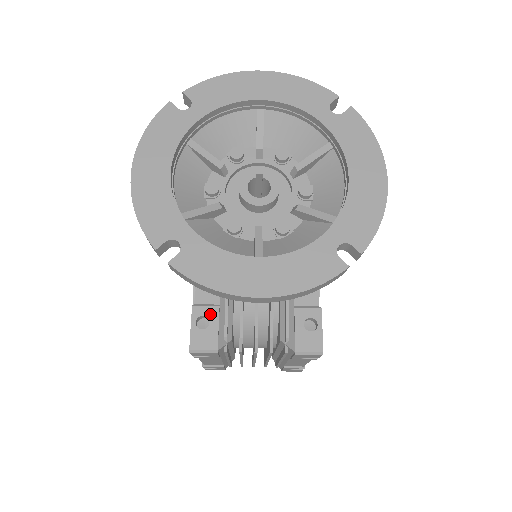
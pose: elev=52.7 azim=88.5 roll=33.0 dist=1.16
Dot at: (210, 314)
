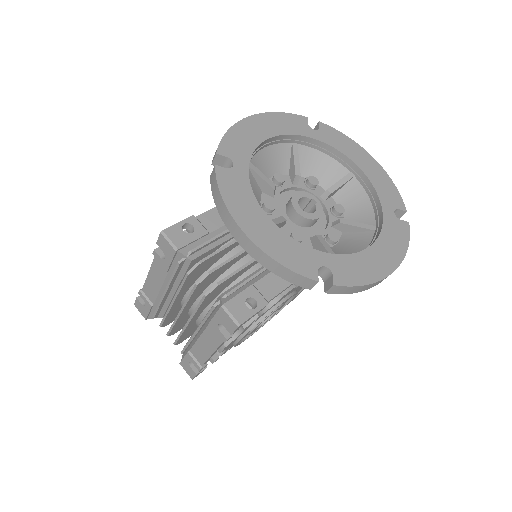
Dot at: (198, 230)
